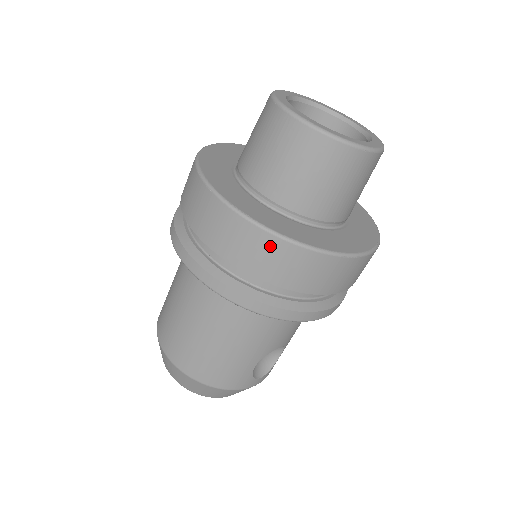
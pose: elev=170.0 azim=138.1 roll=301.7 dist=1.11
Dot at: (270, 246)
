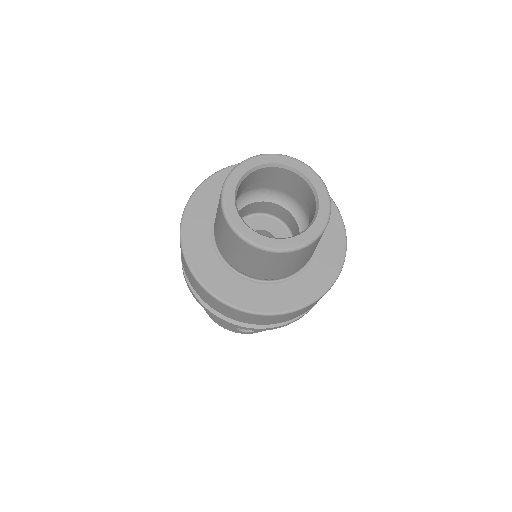
Dot at: (195, 282)
